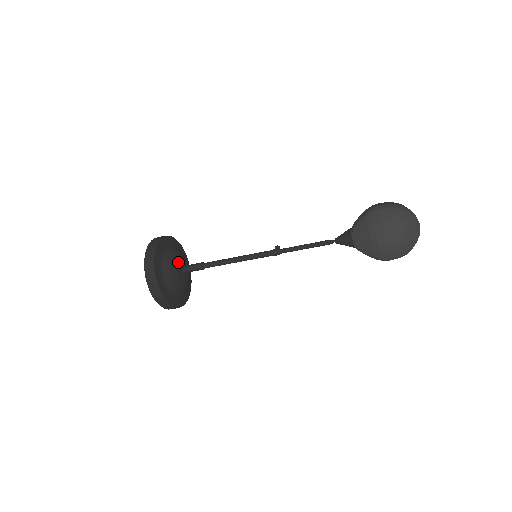
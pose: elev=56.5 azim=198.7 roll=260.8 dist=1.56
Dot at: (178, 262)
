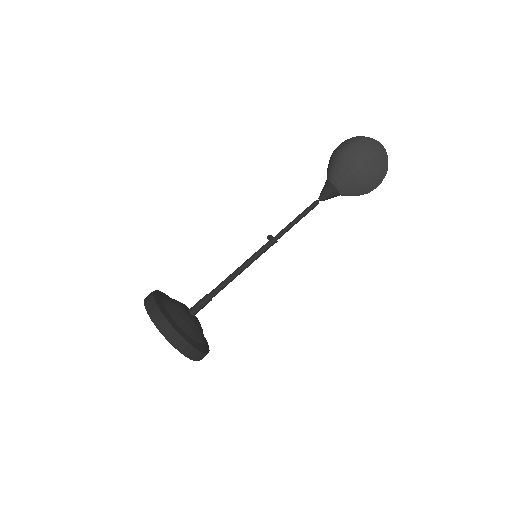
Dot at: (183, 309)
